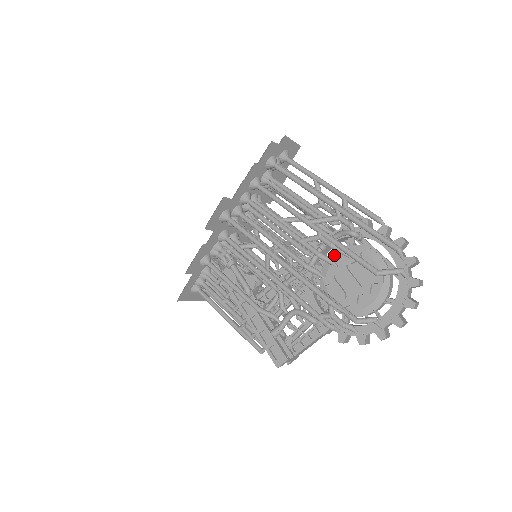
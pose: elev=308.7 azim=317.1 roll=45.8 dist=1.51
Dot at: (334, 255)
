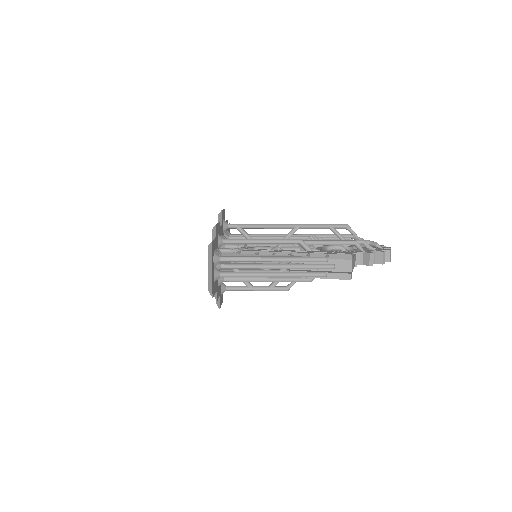
Dot at: occluded
